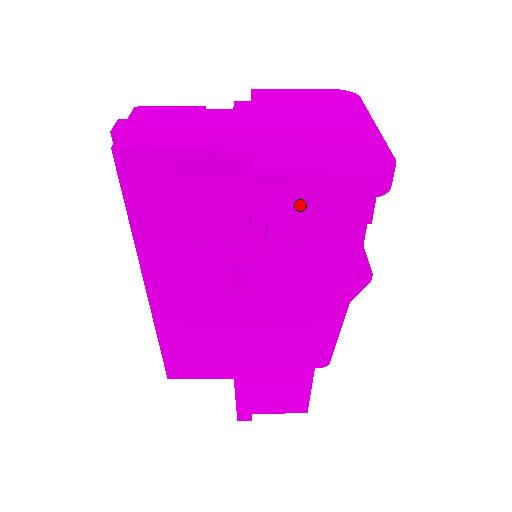
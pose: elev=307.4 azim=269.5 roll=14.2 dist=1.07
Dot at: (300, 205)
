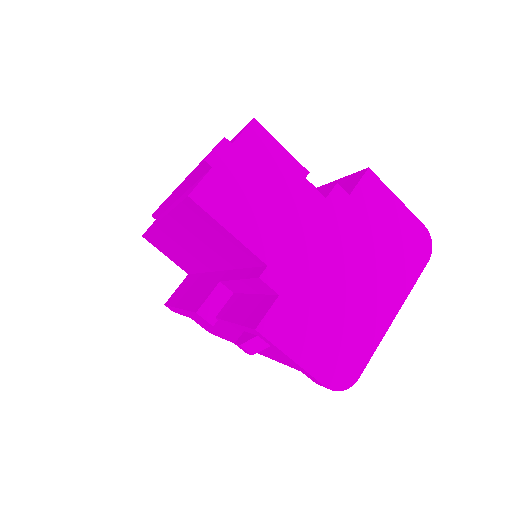
Dot at: (274, 351)
